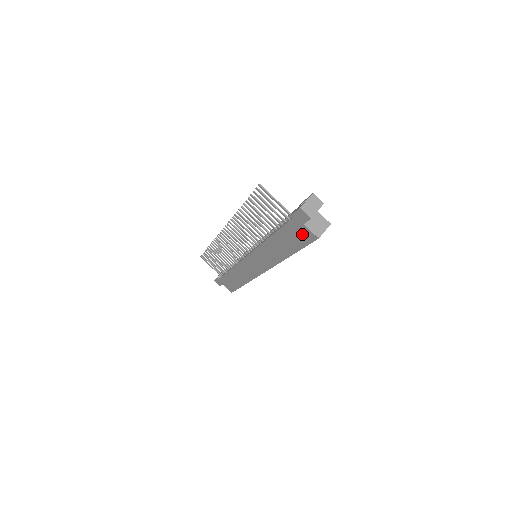
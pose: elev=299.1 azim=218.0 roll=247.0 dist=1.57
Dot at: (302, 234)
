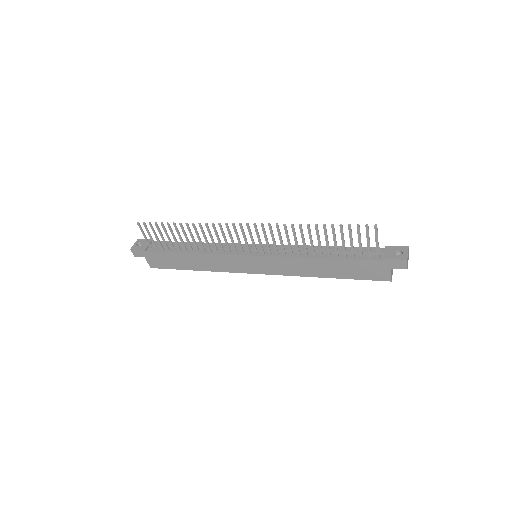
Dot at: (376, 272)
